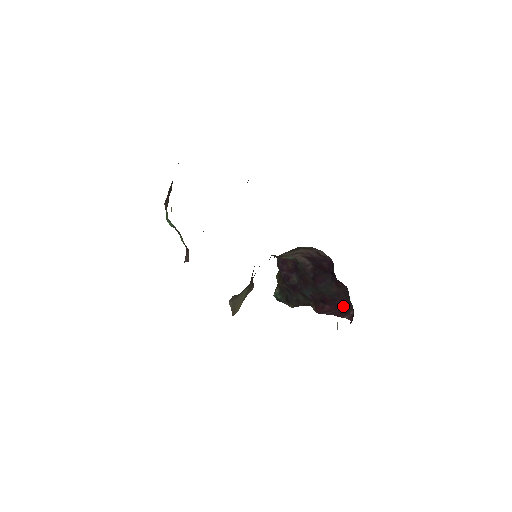
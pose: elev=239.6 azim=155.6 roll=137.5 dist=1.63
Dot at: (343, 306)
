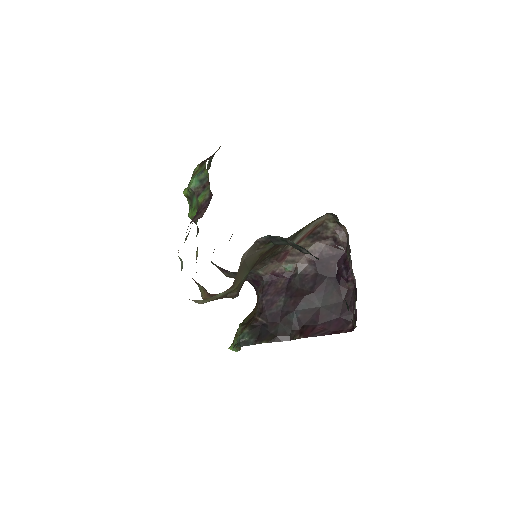
Dot at: (340, 320)
